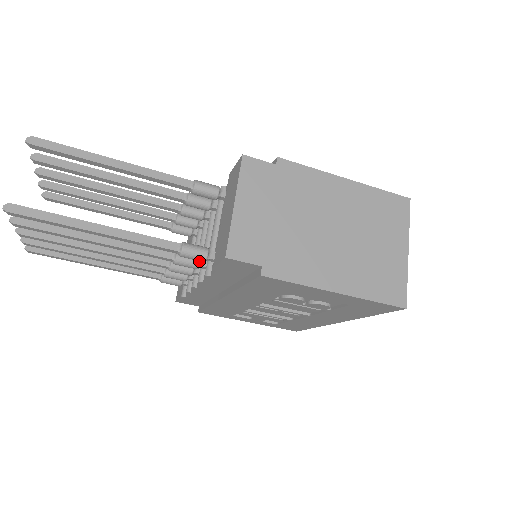
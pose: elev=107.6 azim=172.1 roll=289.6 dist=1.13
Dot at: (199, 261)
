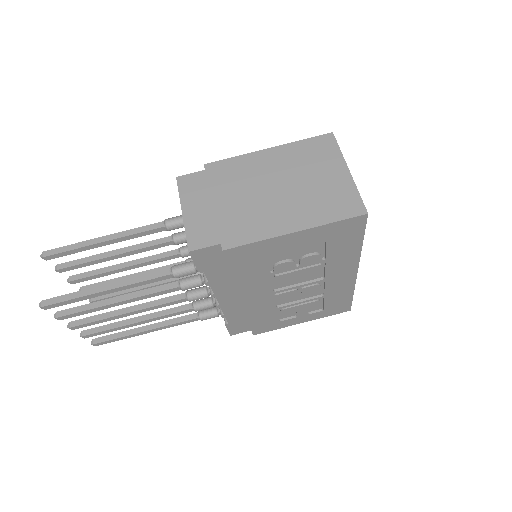
Dot at: (199, 278)
